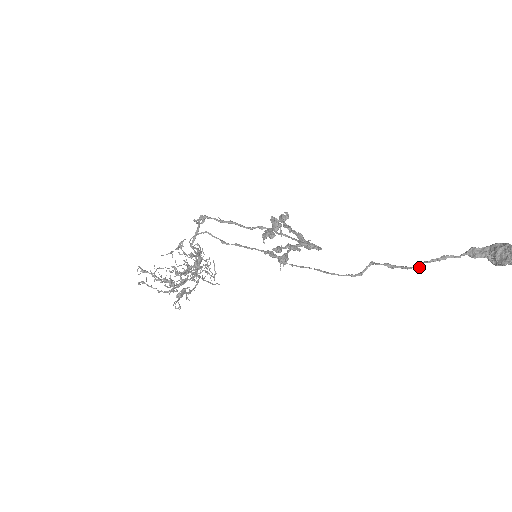
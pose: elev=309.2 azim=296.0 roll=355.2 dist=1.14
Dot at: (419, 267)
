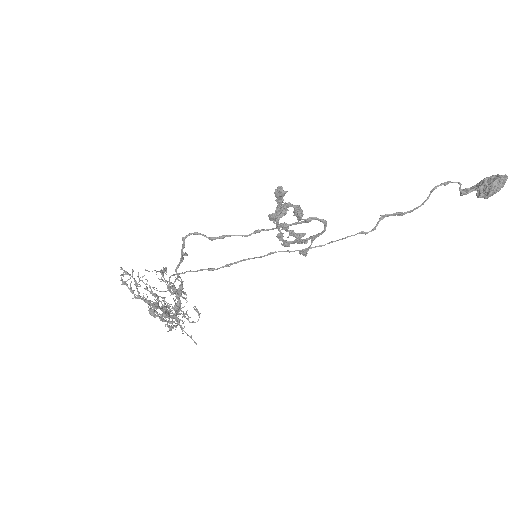
Dot at: (427, 199)
